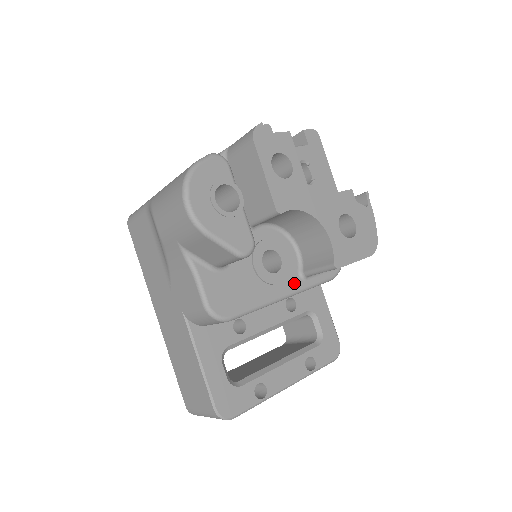
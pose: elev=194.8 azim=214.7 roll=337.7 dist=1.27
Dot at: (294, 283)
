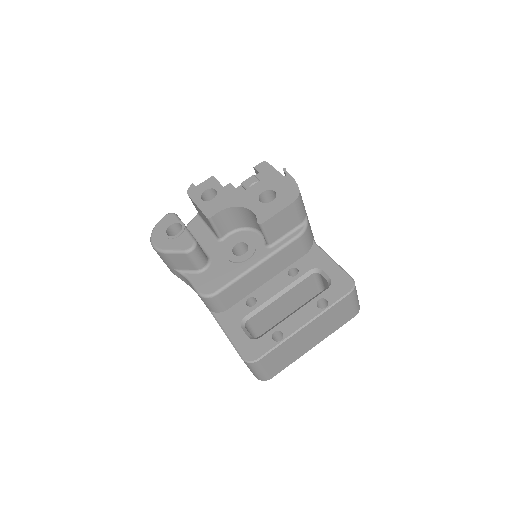
Dot at: (262, 253)
